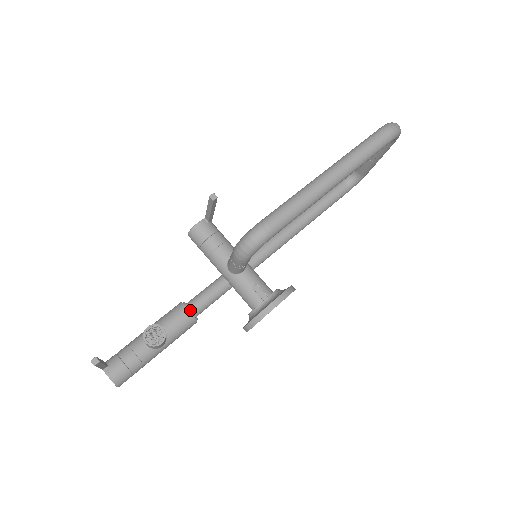
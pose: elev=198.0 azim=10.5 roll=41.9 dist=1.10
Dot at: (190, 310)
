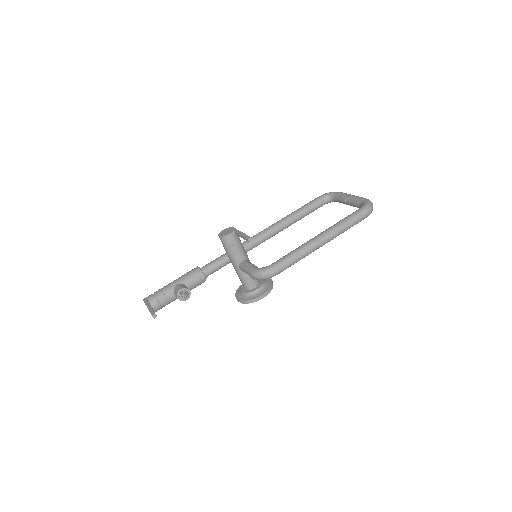
Dot at: (205, 276)
